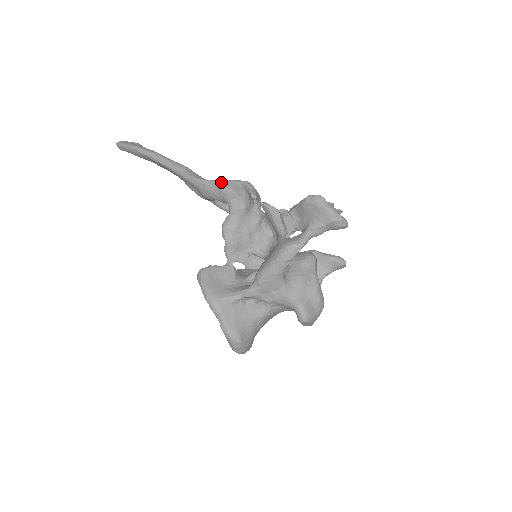
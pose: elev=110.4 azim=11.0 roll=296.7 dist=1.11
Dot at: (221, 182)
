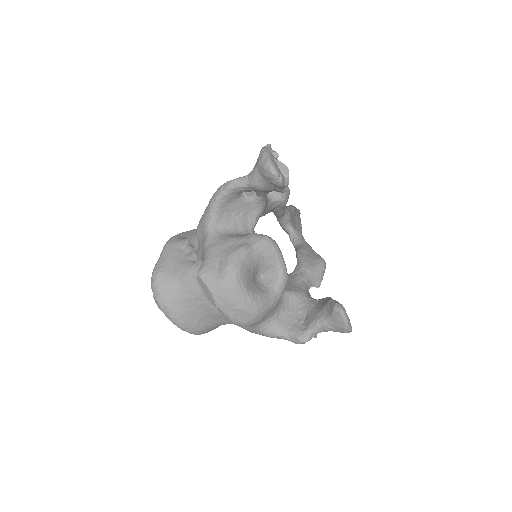
Dot at: occluded
